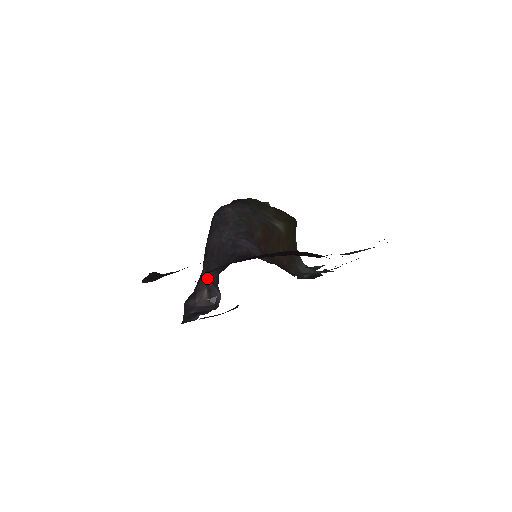
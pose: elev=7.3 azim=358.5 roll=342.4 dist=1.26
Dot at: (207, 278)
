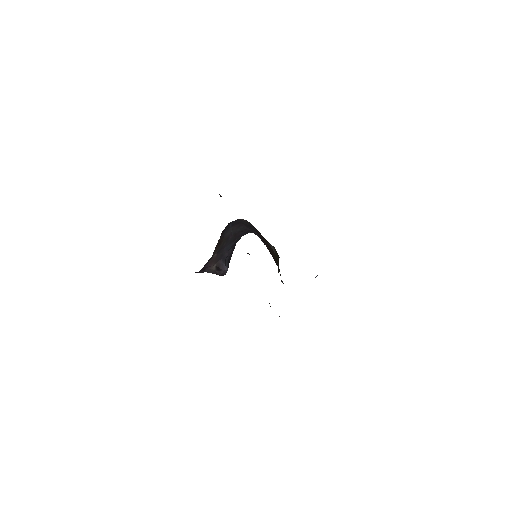
Dot at: (218, 257)
